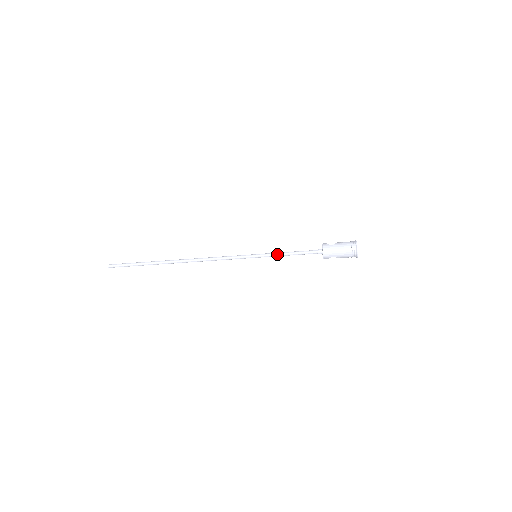
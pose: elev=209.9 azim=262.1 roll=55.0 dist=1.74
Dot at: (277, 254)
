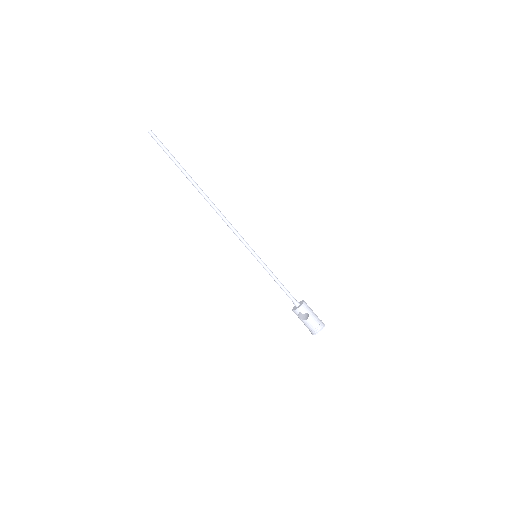
Dot at: (271, 271)
